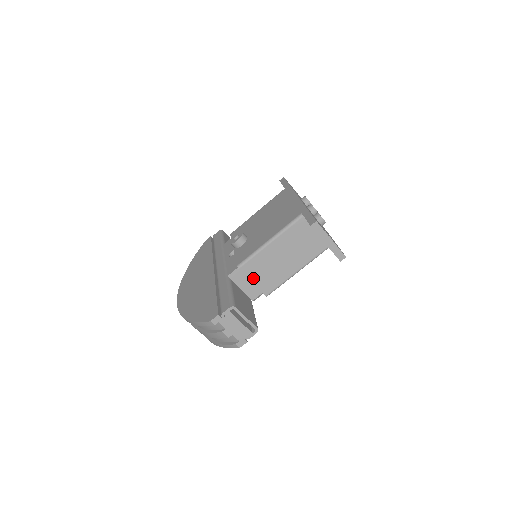
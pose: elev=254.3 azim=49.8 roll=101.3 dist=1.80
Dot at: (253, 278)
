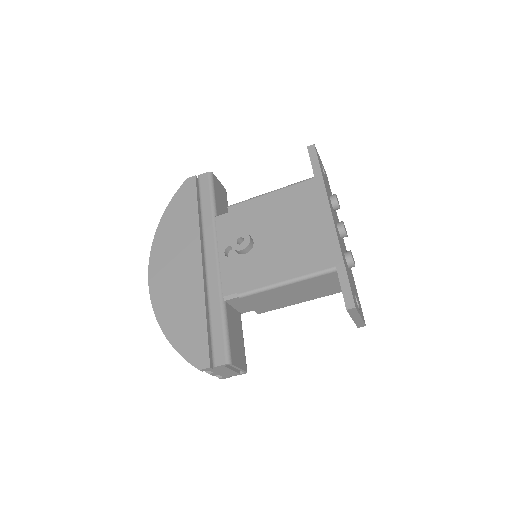
Dot at: (252, 304)
